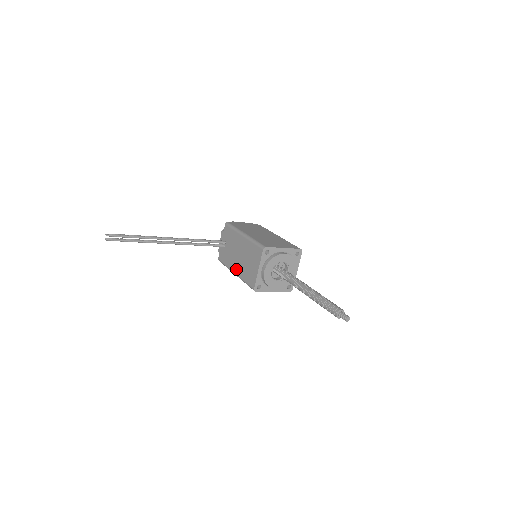
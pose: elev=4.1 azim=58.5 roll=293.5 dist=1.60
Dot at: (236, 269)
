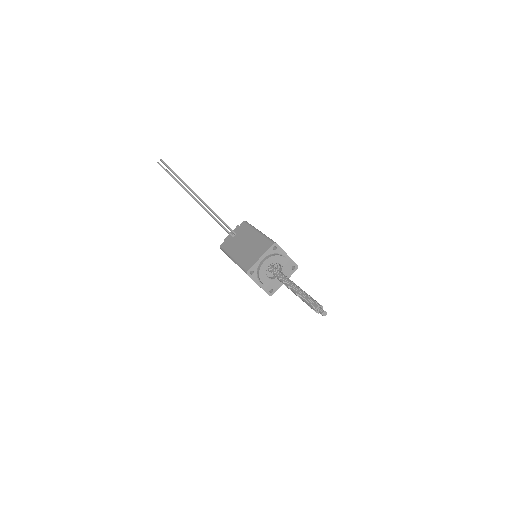
Dot at: (236, 254)
